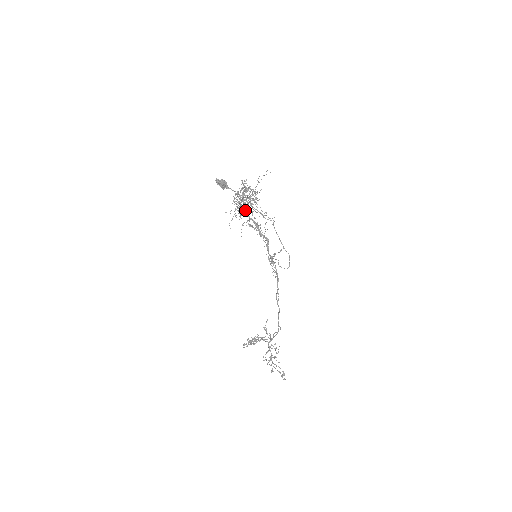
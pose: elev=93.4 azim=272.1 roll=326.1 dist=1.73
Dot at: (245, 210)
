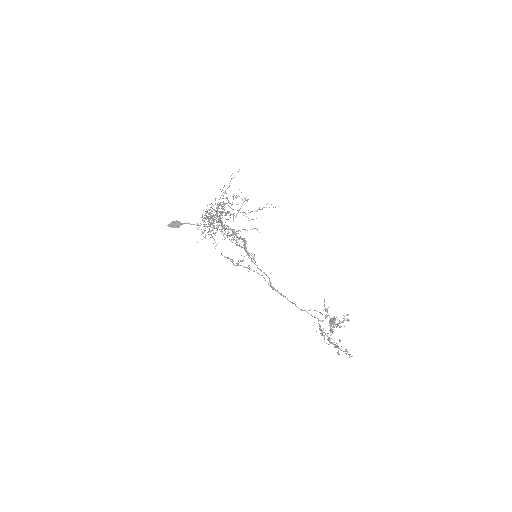
Dot at: occluded
